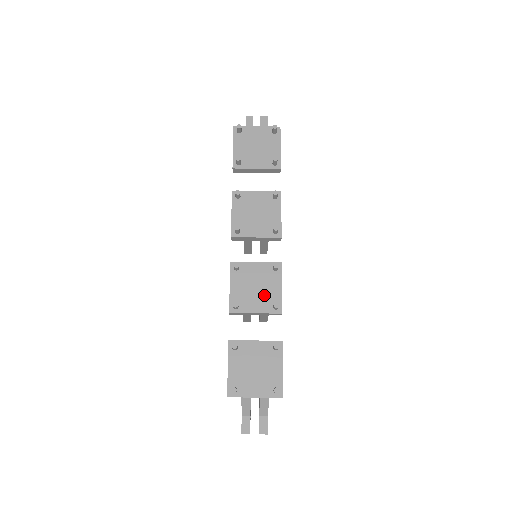
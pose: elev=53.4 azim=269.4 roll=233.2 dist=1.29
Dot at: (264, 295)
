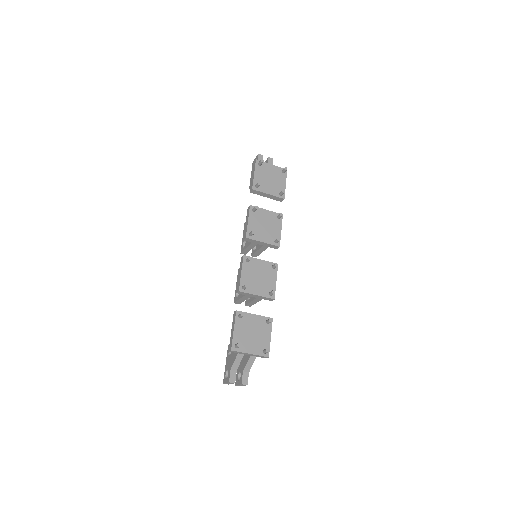
Dot at: (264, 284)
